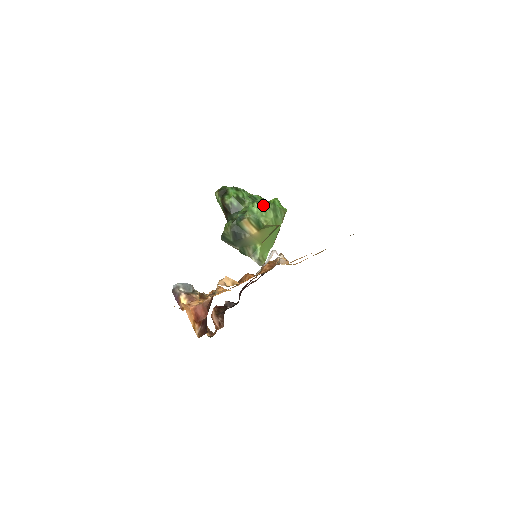
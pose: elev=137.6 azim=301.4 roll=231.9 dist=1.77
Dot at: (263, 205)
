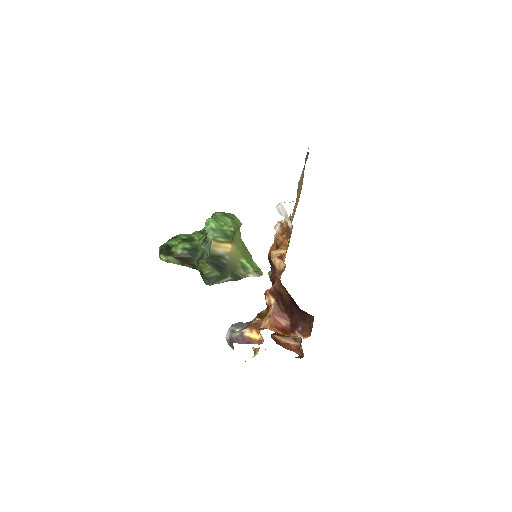
Dot at: (214, 217)
